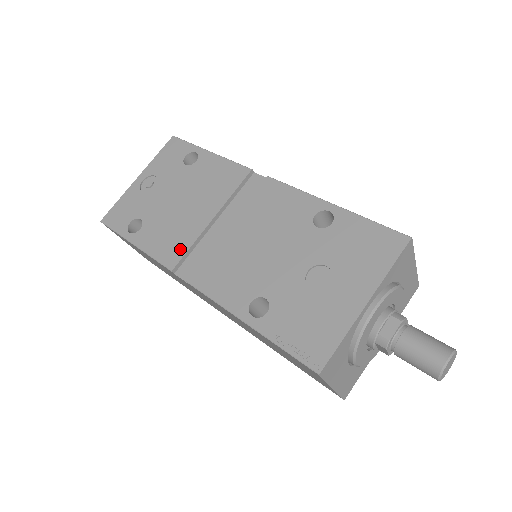
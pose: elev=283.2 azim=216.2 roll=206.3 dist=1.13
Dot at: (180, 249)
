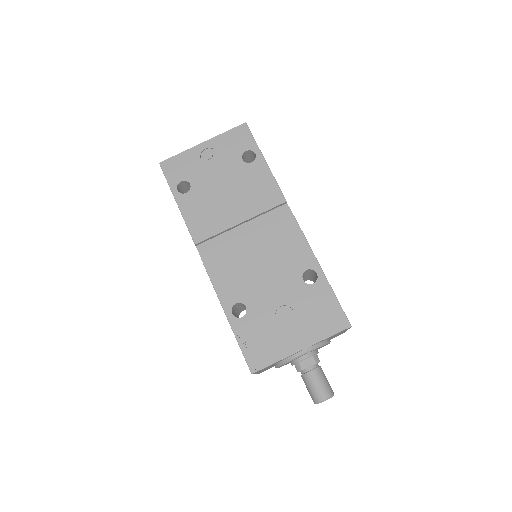
Dot at: (208, 231)
